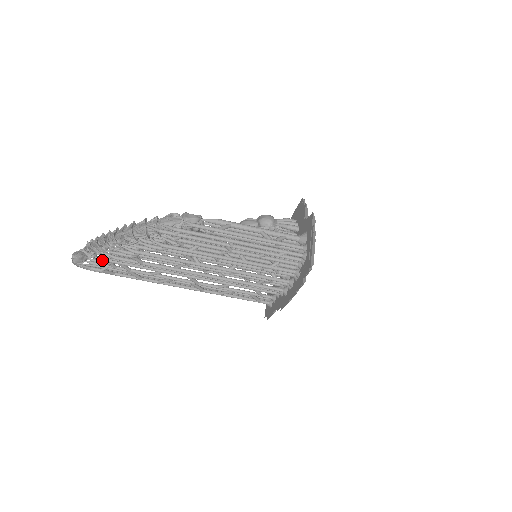
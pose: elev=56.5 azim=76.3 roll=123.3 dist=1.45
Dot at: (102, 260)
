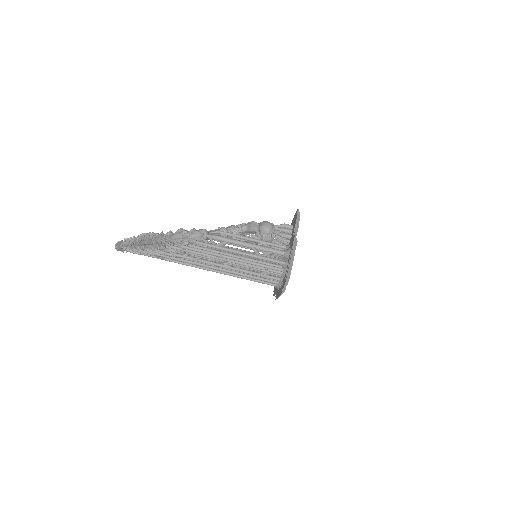
Dot at: occluded
